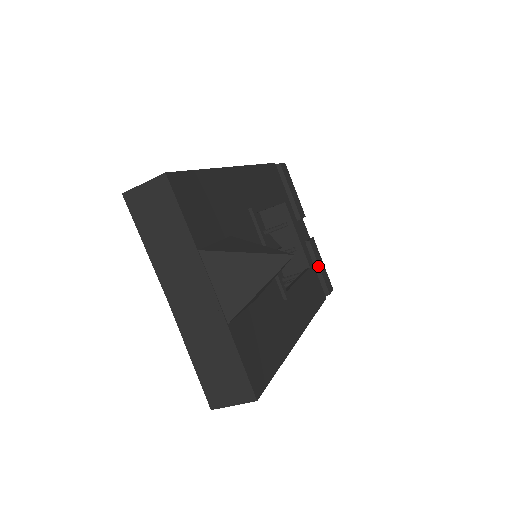
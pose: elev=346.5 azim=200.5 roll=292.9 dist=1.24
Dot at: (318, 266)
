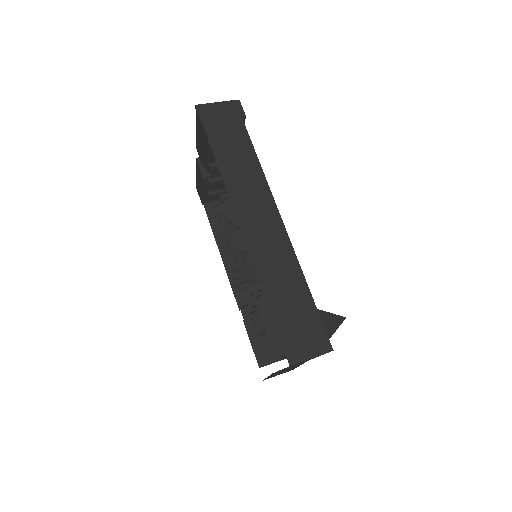
Dot at: occluded
